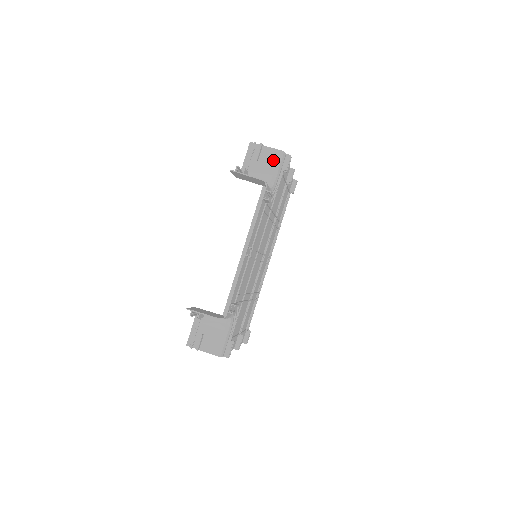
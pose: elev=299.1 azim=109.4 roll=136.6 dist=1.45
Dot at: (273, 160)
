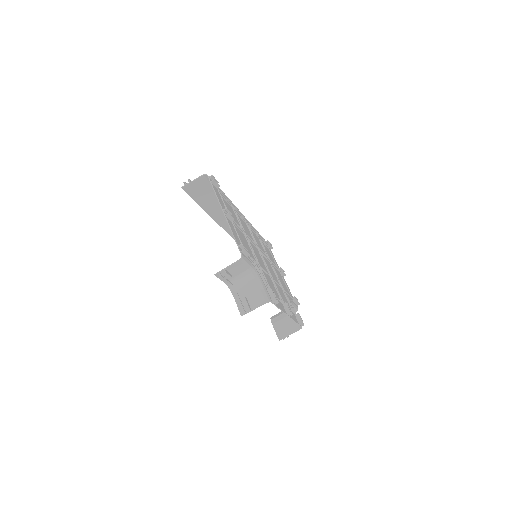
Dot at: (240, 266)
